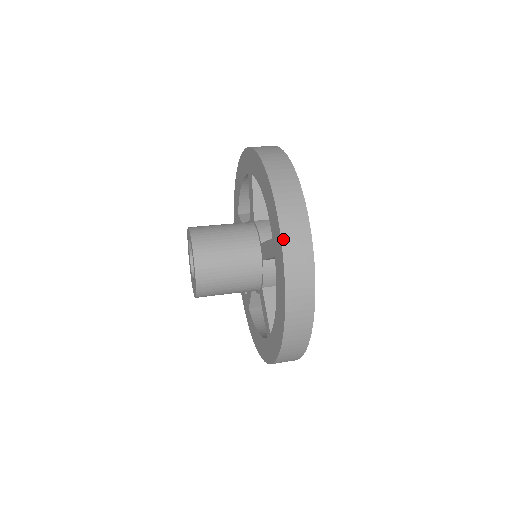
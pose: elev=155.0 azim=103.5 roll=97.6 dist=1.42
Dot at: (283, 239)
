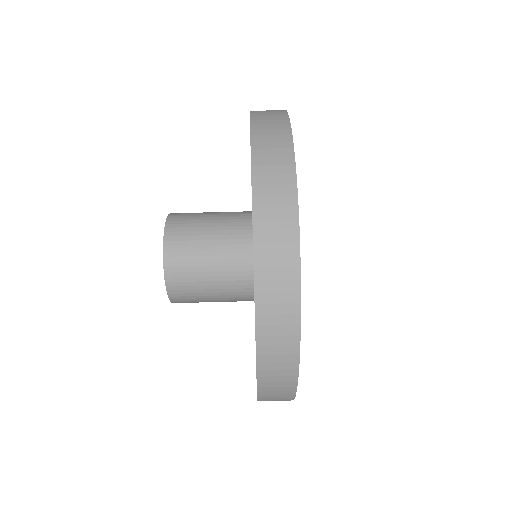
Dot at: (259, 387)
